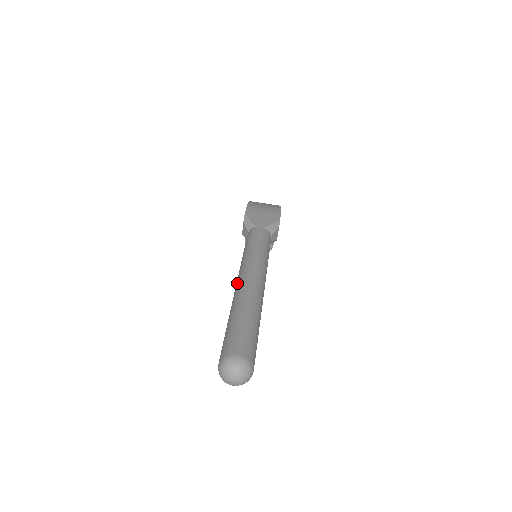
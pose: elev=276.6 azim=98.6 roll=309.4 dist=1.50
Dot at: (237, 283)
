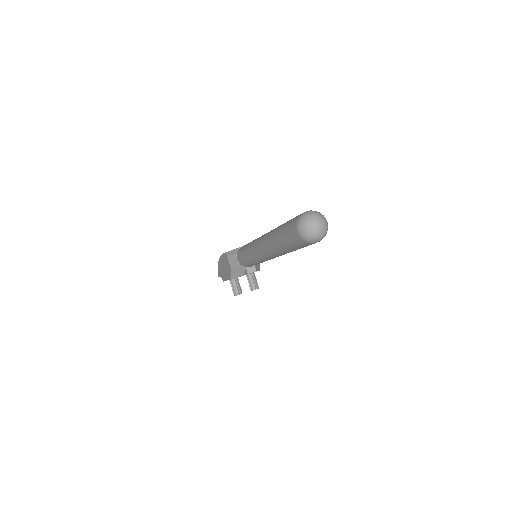
Dot at: (260, 242)
